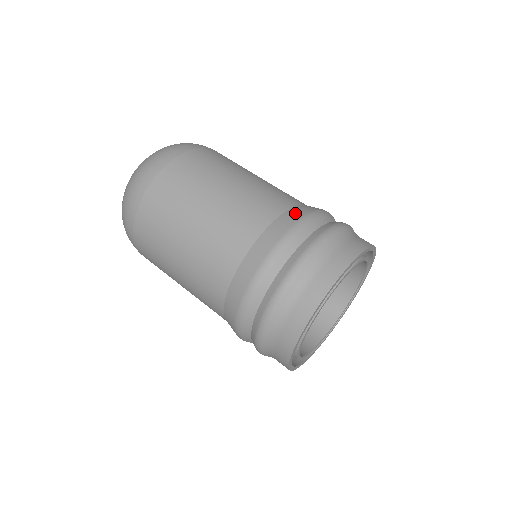
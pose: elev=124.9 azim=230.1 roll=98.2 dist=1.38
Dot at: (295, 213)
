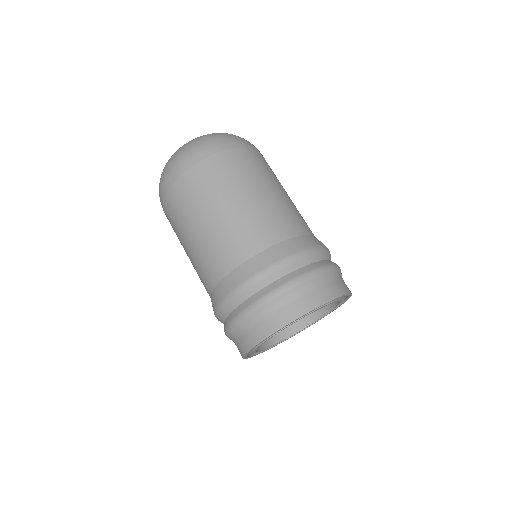
Dot at: (320, 241)
